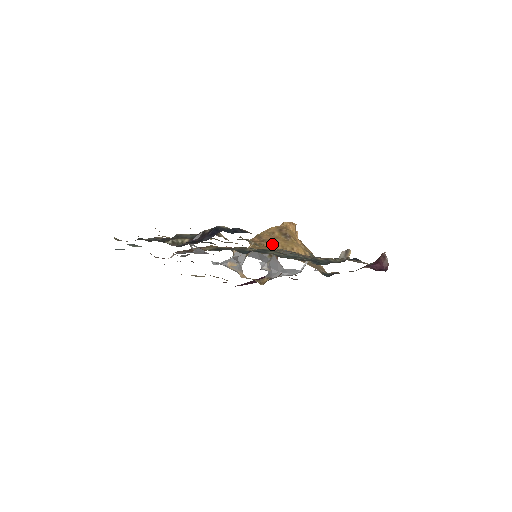
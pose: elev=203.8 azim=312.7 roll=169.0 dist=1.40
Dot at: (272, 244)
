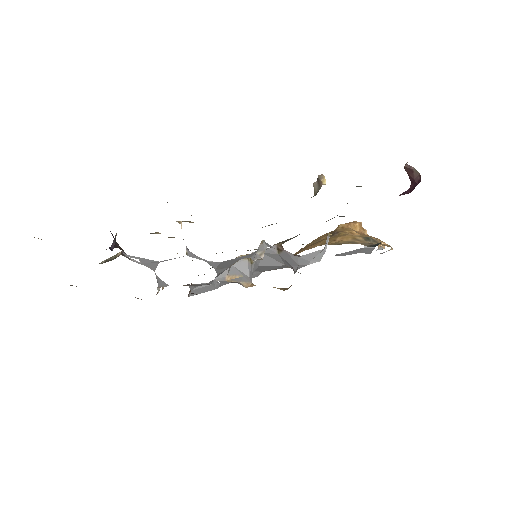
Dot at: (309, 247)
